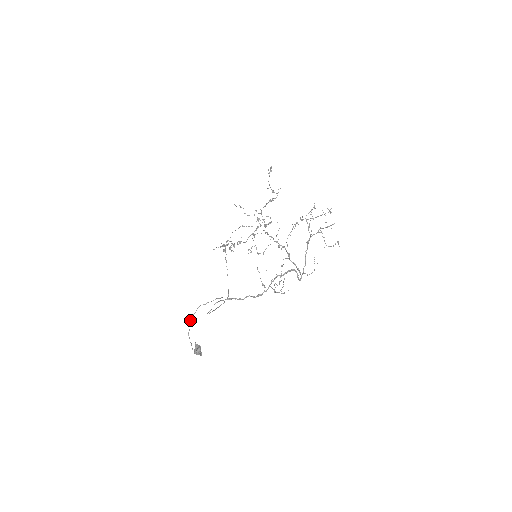
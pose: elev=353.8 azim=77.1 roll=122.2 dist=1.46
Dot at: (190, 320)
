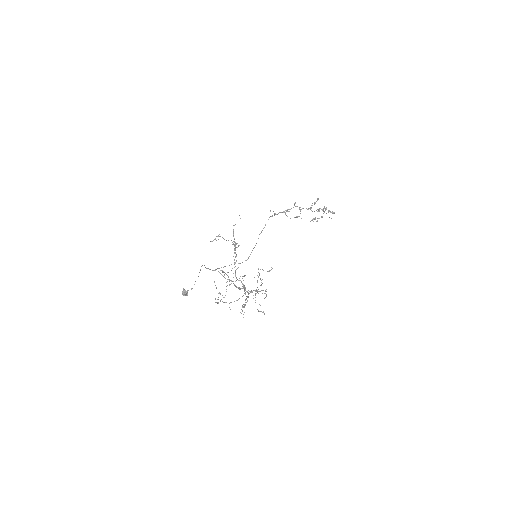
Dot at: occluded
